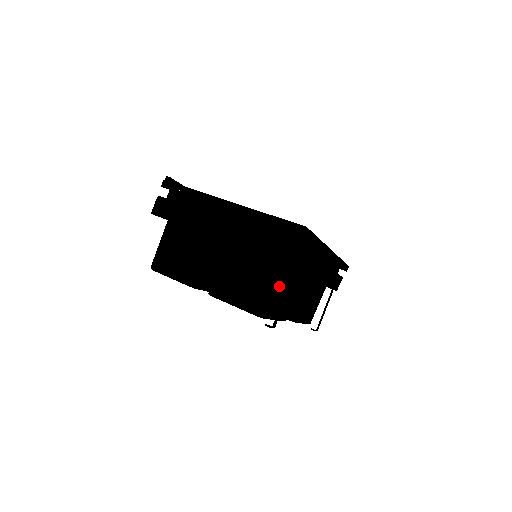
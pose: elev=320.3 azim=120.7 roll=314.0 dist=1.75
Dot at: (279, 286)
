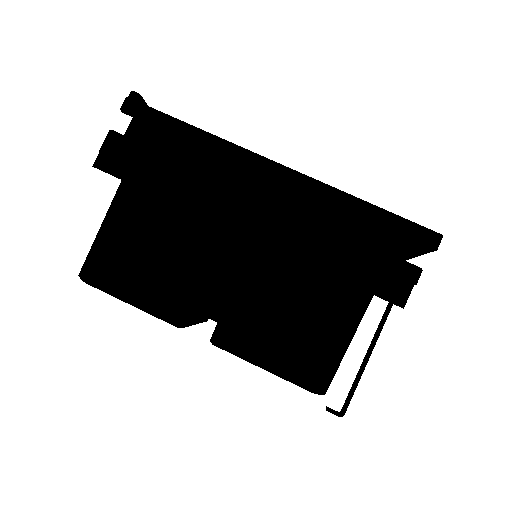
Dot at: (353, 335)
